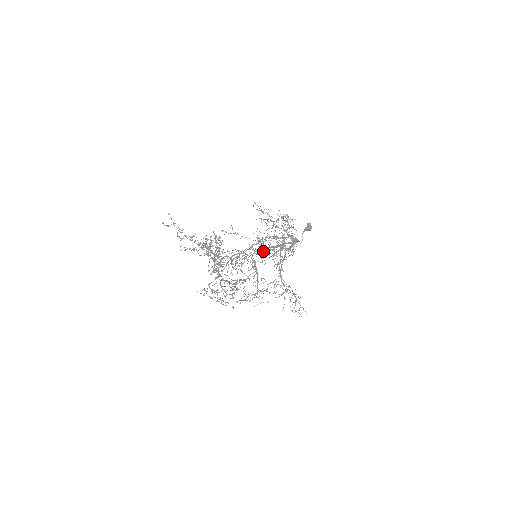
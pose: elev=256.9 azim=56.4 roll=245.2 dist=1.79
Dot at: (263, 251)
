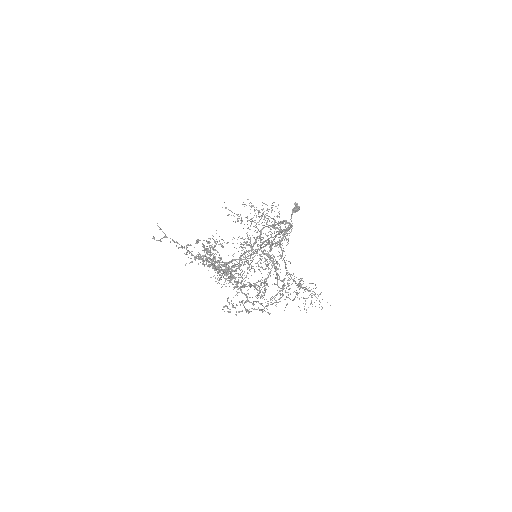
Dot at: occluded
